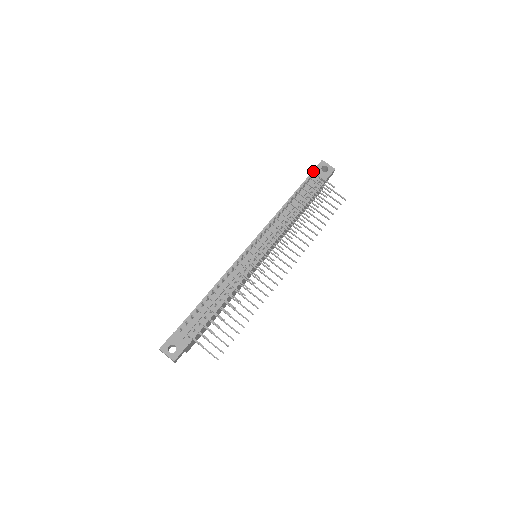
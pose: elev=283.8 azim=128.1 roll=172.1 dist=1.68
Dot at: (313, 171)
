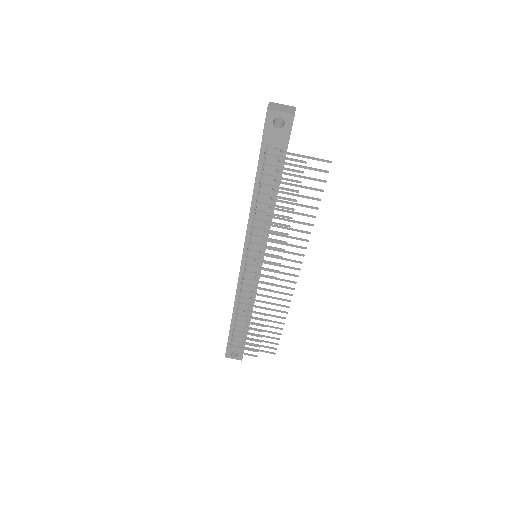
Dot at: (263, 136)
